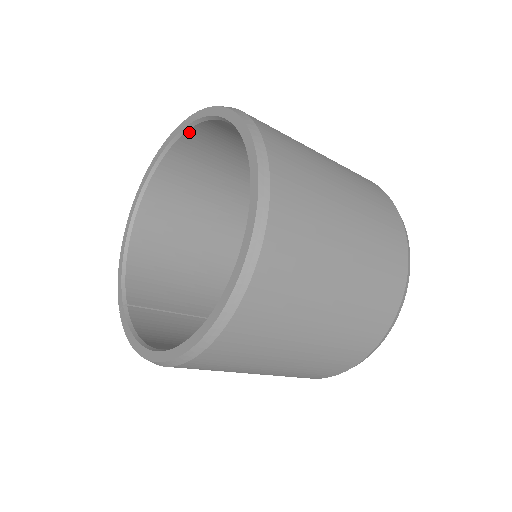
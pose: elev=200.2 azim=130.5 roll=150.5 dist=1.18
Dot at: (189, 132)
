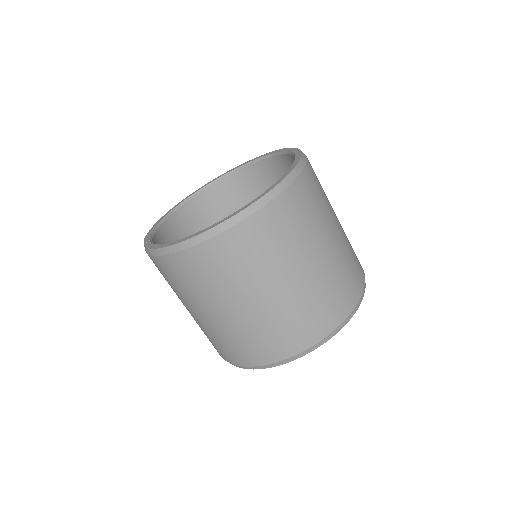
Dot at: (240, 171)
